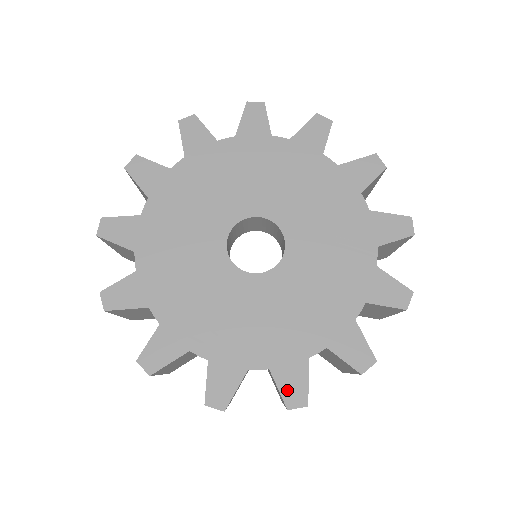
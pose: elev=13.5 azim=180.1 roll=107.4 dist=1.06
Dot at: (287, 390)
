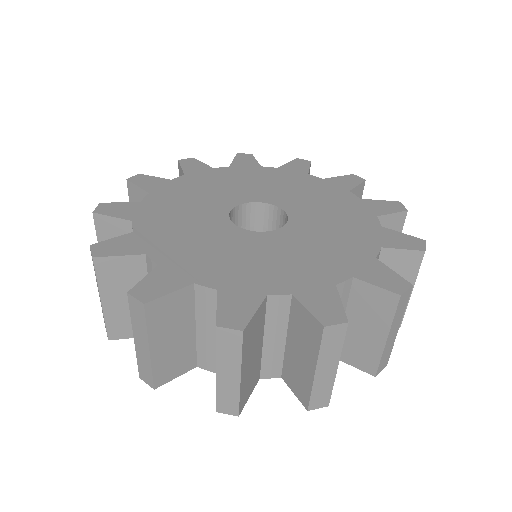
Dot at: (226, 310)
